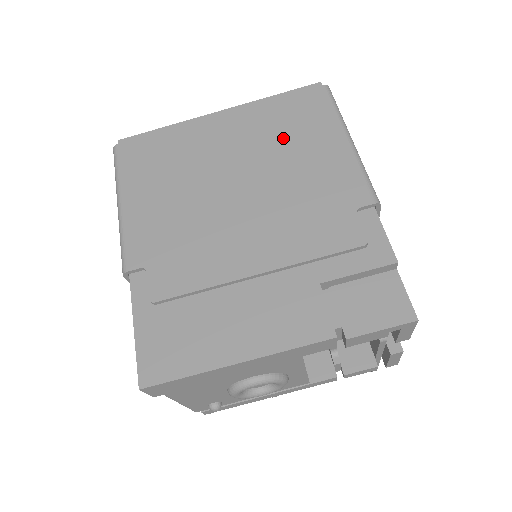
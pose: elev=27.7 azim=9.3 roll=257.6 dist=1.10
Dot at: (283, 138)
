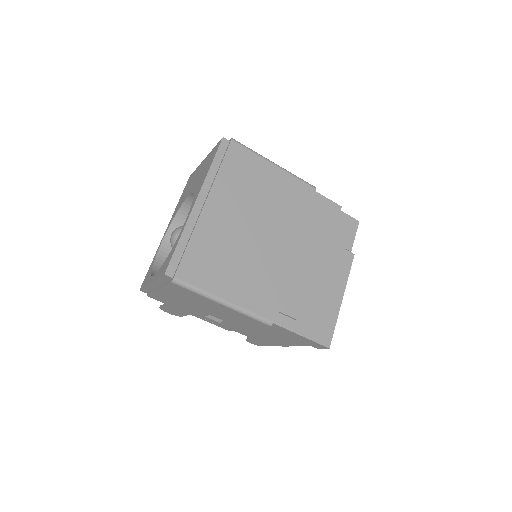
Dot at: (251, 189)
